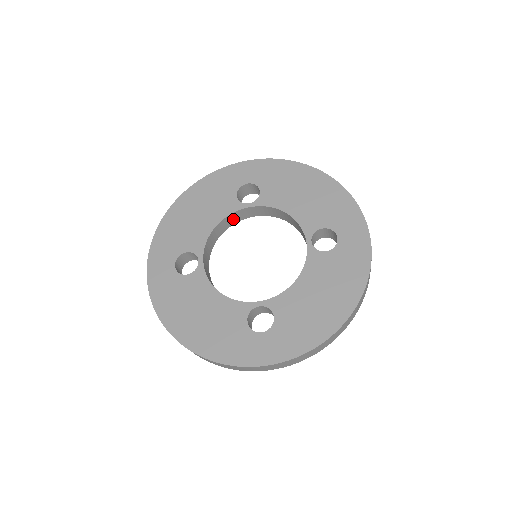
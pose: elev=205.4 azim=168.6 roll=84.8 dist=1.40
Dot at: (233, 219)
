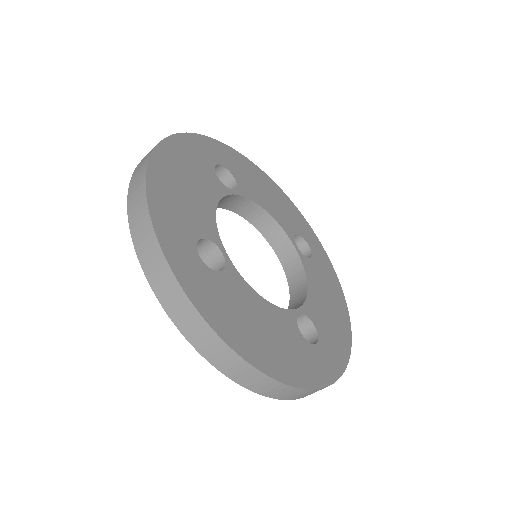
Dot at: occluded
